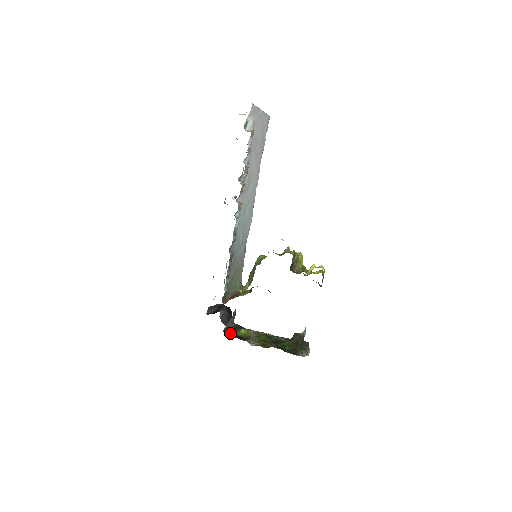
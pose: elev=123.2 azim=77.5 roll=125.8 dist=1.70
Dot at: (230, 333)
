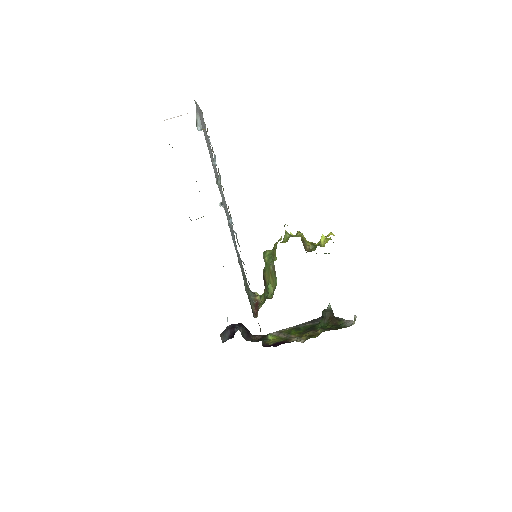
Dot at: (267, 345)
